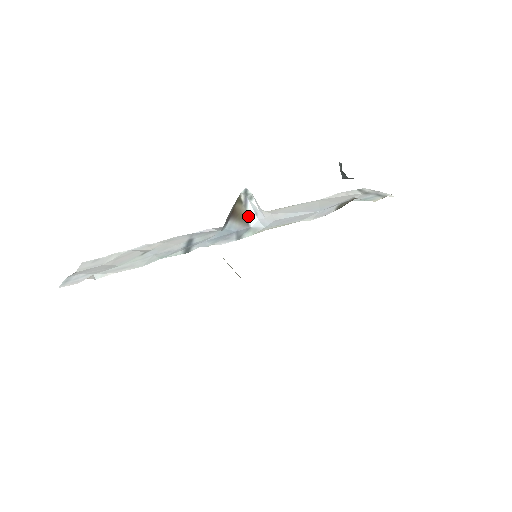
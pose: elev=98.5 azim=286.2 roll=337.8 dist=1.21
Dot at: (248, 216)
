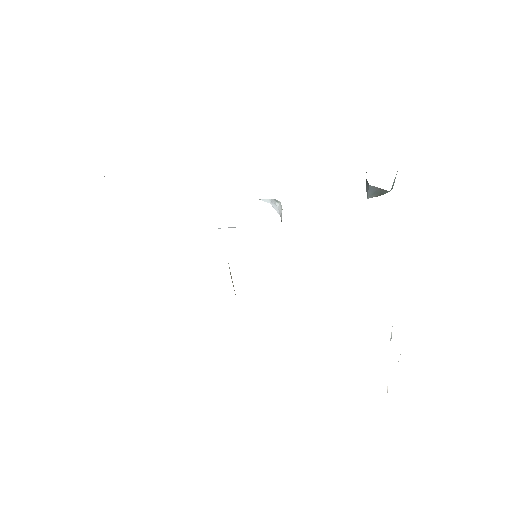
Dot at: occluded
